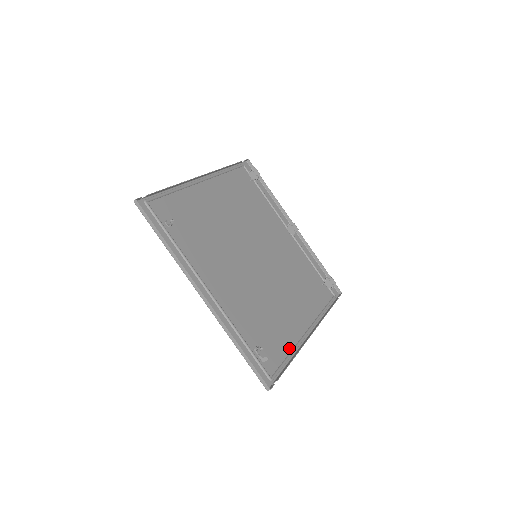
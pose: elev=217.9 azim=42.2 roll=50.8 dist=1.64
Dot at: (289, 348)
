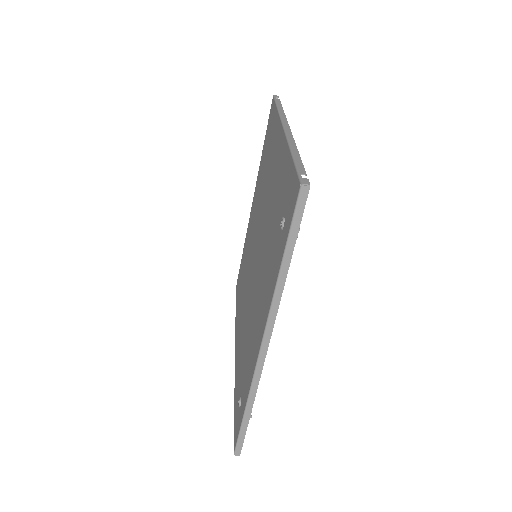
Dot at: occluded
